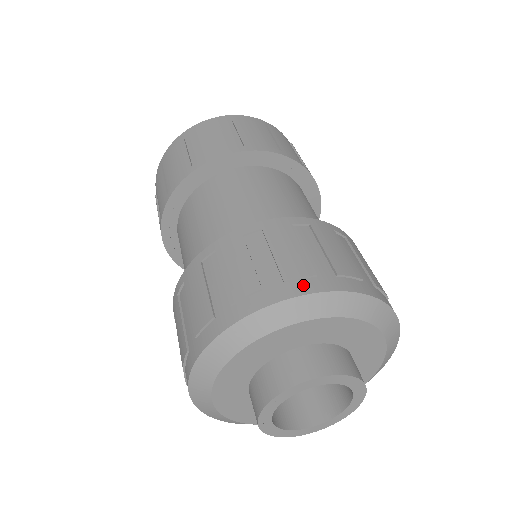
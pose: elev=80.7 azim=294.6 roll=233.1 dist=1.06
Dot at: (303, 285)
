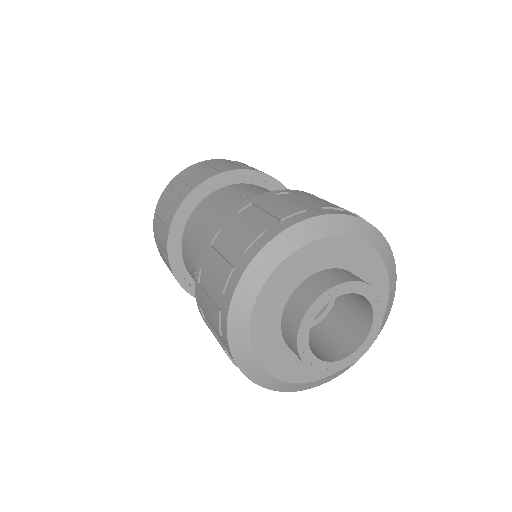
Dot at: (337, 211)
